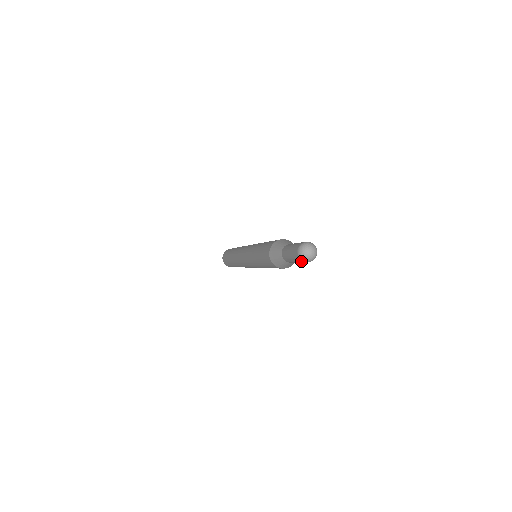
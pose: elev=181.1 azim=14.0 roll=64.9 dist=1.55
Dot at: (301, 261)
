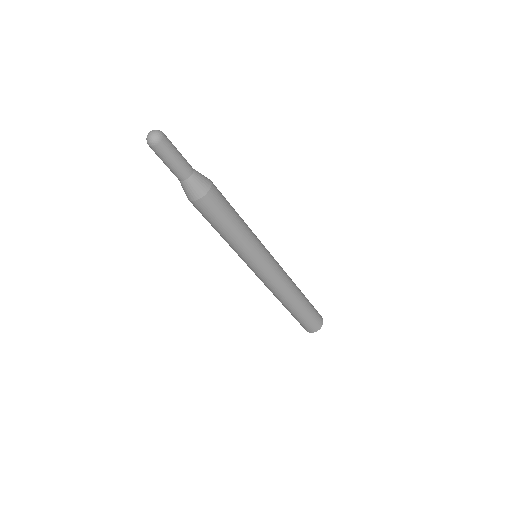
Dot at: occluded
